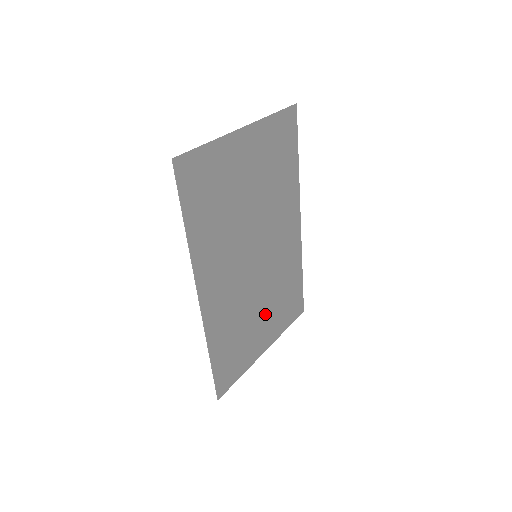
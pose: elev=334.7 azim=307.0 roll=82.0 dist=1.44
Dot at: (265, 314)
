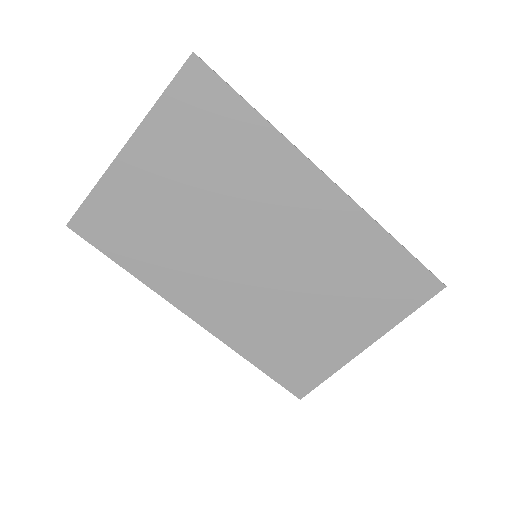
Dot at: (331, 309)
